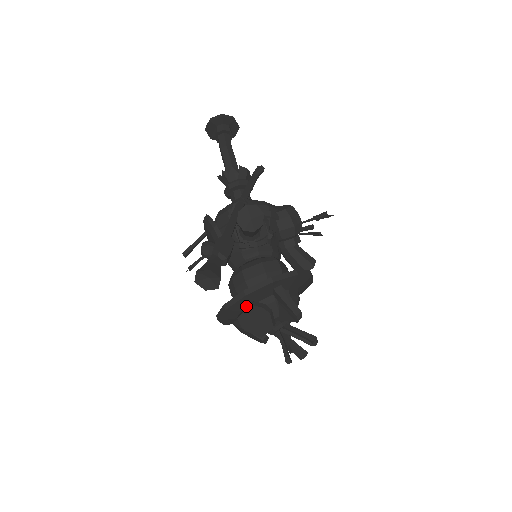
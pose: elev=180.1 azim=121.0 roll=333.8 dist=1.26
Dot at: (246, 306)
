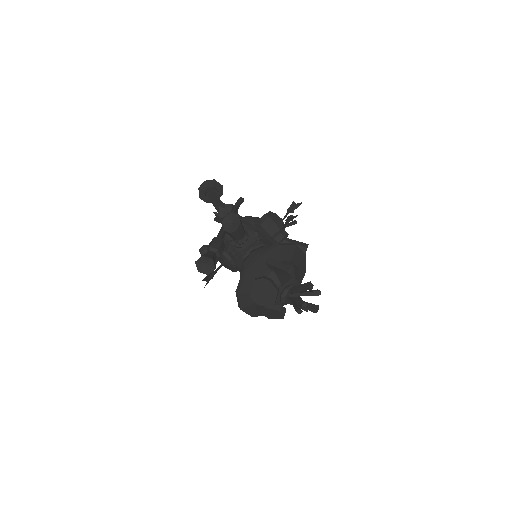
Dot at: (253, 286)
